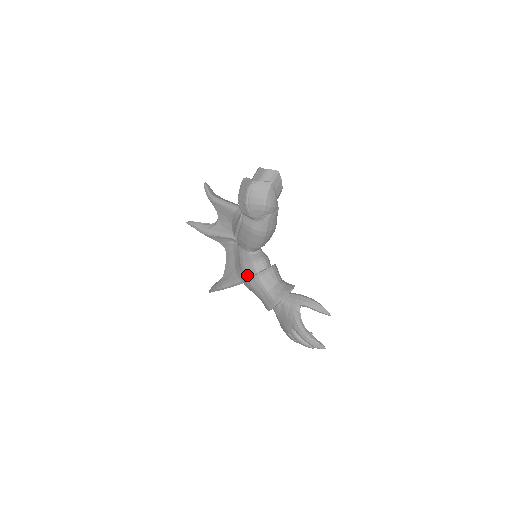
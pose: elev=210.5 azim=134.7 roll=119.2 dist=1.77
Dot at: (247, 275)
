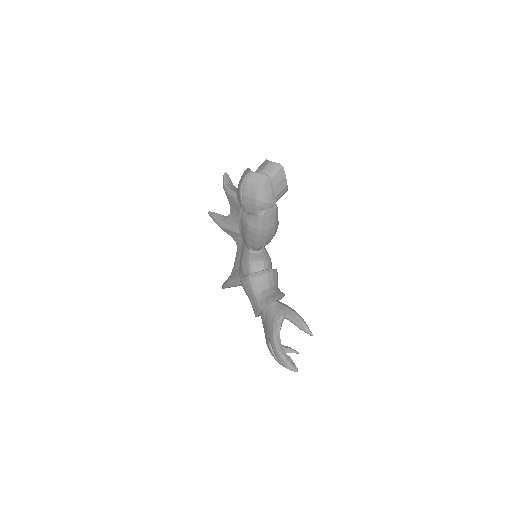
Dot at: (244, 275)
